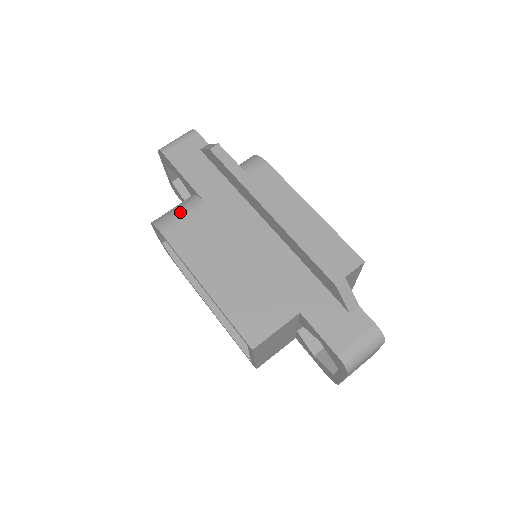
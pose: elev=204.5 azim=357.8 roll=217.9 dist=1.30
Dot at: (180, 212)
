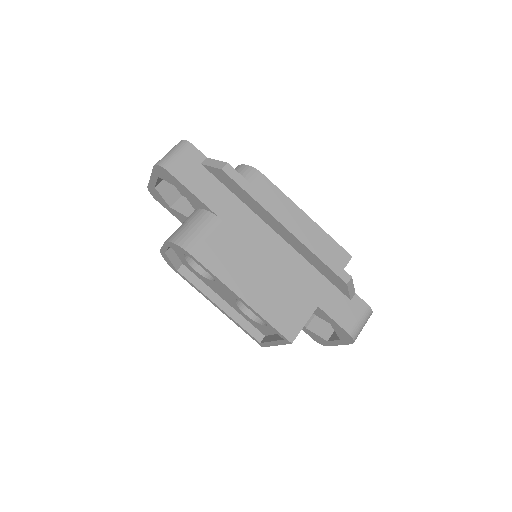
Dot at: (201, 231)
